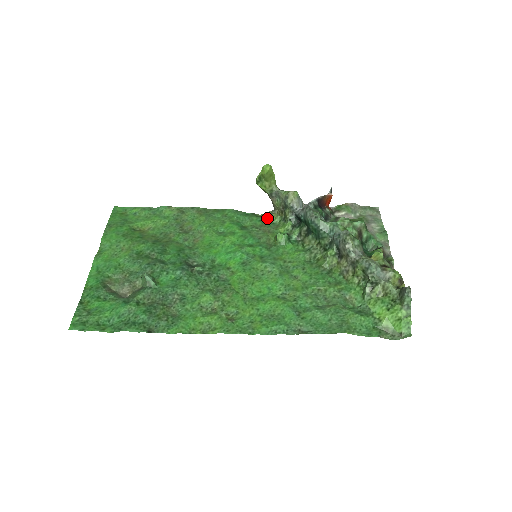
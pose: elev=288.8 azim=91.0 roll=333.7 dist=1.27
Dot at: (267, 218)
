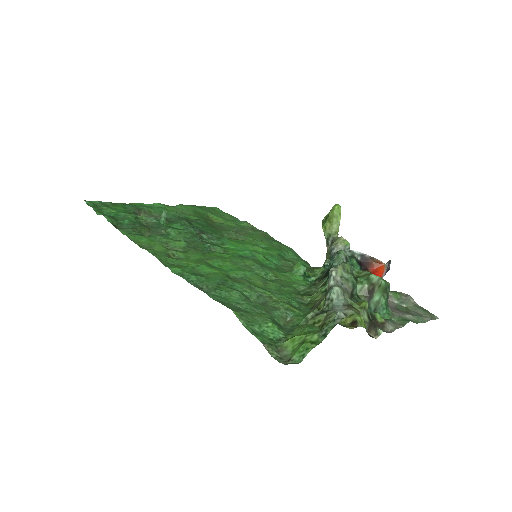
Dot at: (313, 268)
